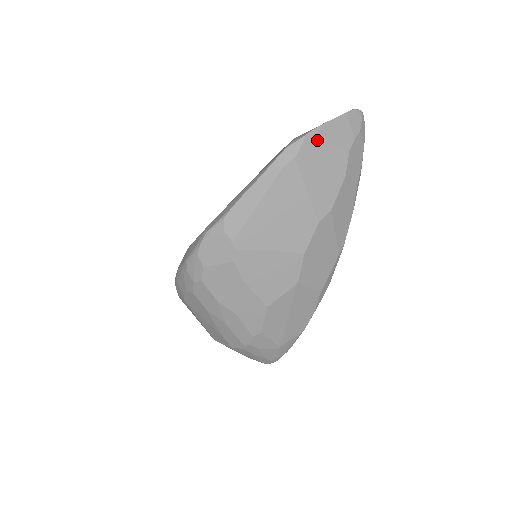
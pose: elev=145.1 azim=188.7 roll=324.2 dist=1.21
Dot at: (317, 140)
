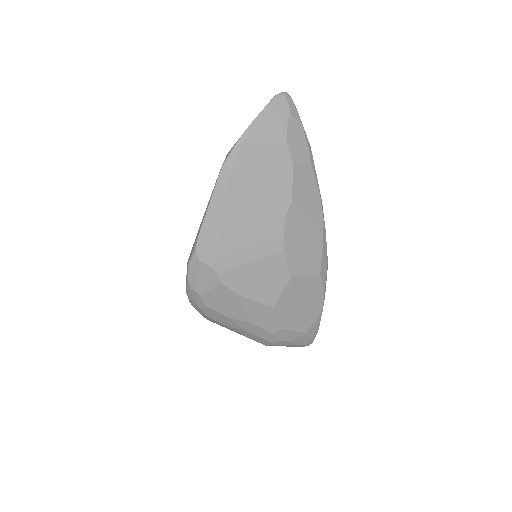
Dot at: (248, 145)
